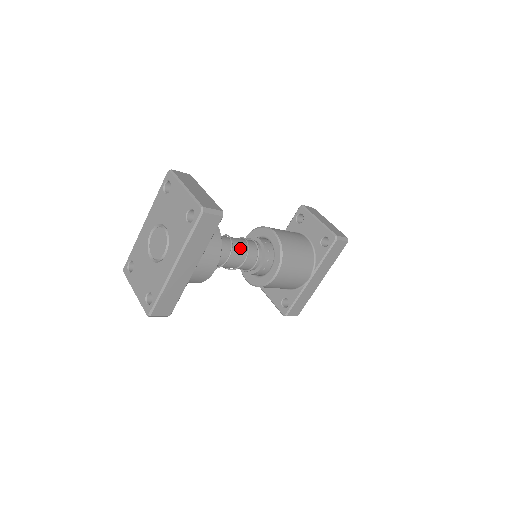
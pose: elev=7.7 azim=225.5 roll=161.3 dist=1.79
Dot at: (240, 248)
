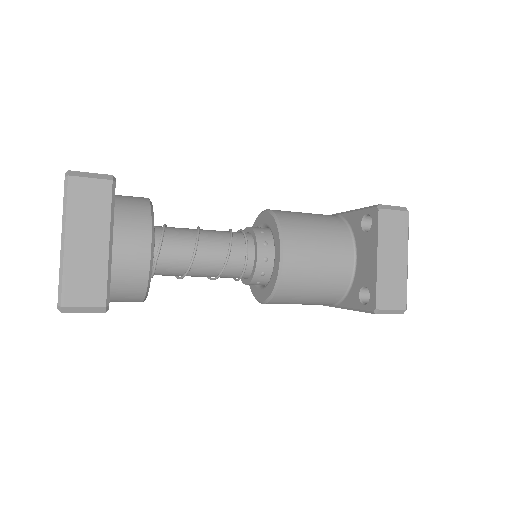
Dot at: (208, 267)
